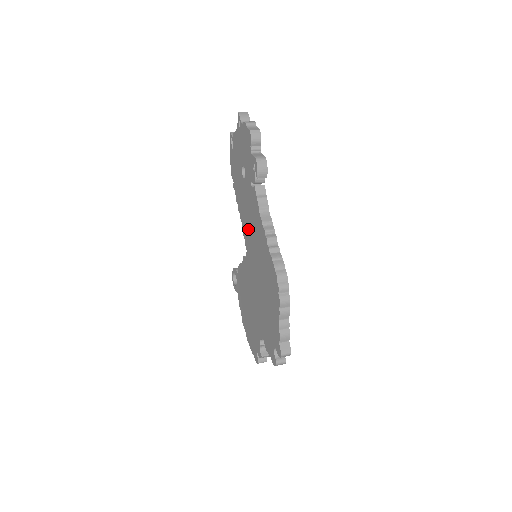
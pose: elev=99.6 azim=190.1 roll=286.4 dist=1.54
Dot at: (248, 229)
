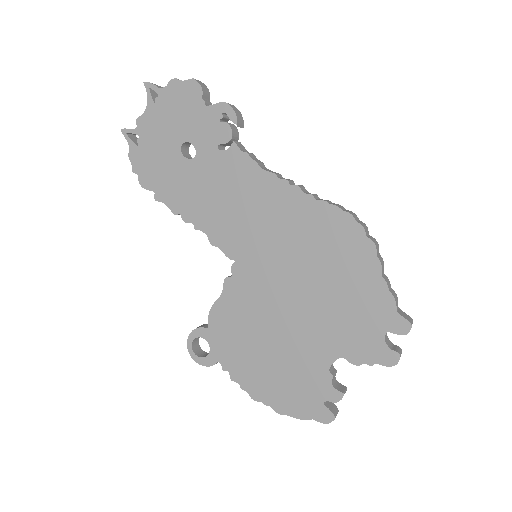
Dot at: (229, 222)
